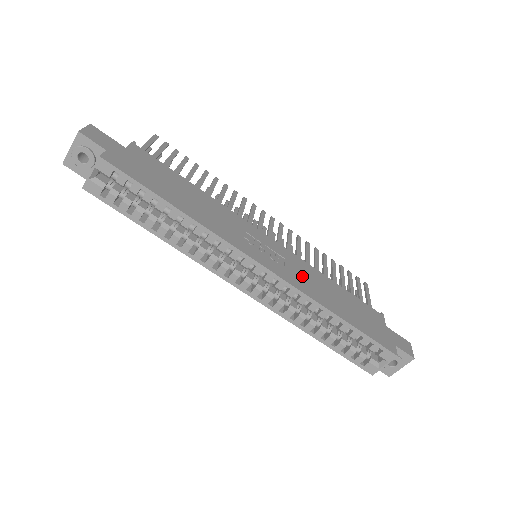
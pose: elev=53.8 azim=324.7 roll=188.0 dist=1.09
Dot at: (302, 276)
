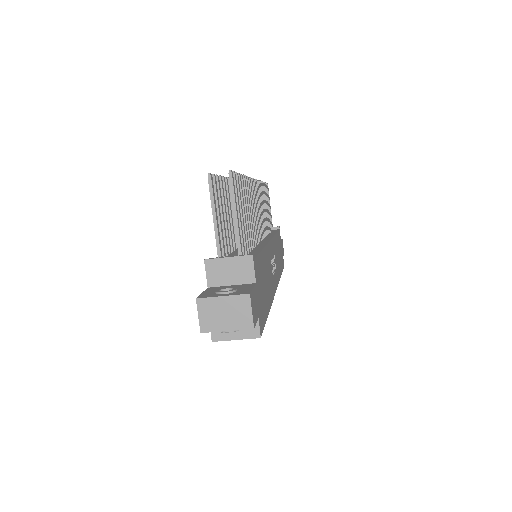
Dot at: occluded
